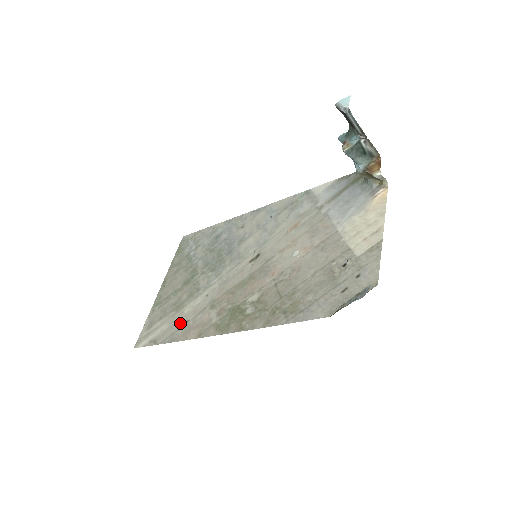
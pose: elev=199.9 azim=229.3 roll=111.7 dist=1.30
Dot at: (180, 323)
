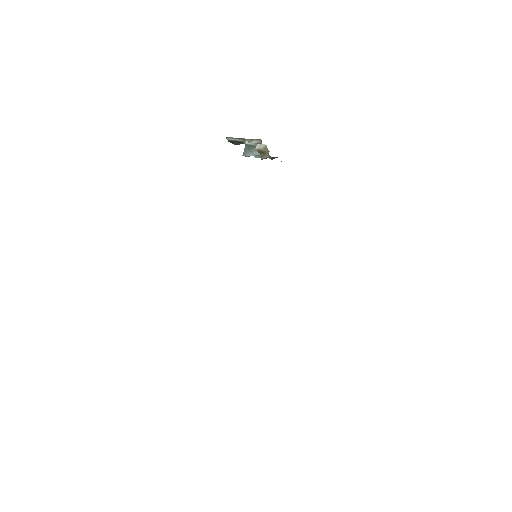
Dot at: occluded
